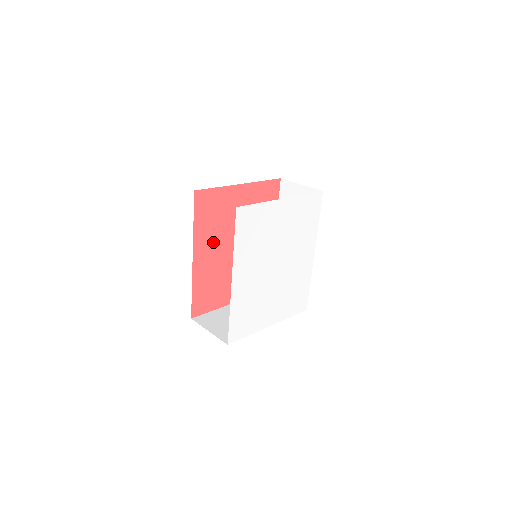
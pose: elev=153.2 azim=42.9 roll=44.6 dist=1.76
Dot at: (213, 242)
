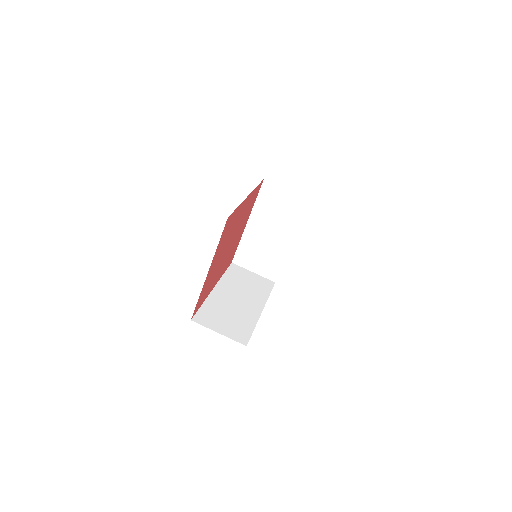
Dot at: (217, 274)
